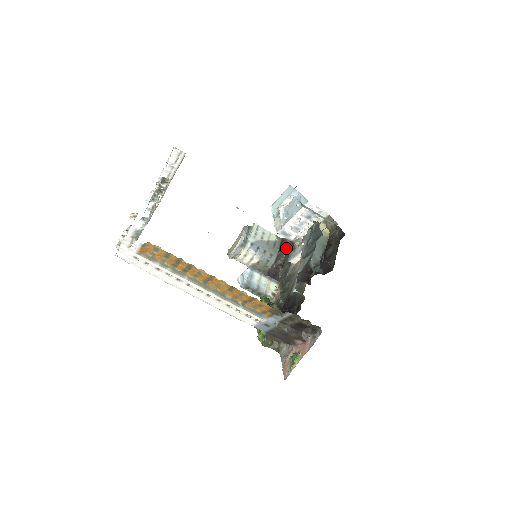
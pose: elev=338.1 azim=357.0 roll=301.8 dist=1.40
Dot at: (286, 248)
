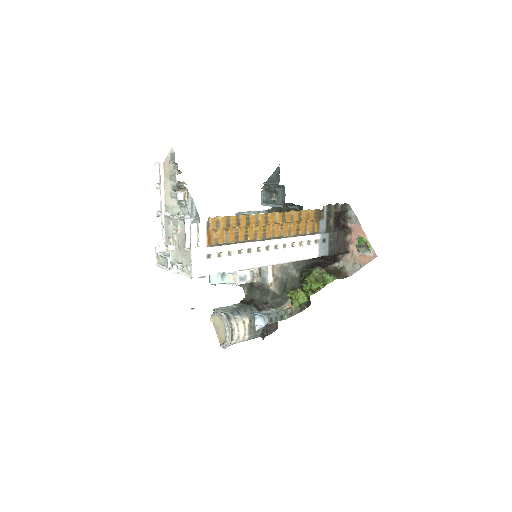
Dot at: (251, 300)
